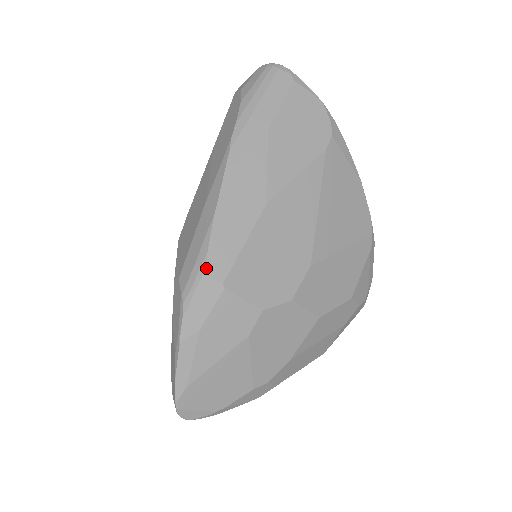
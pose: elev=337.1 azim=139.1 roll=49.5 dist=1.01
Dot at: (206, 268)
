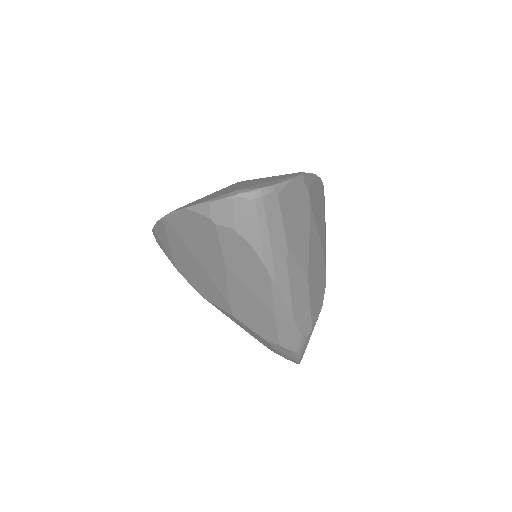
Dot at: (304, 337)
